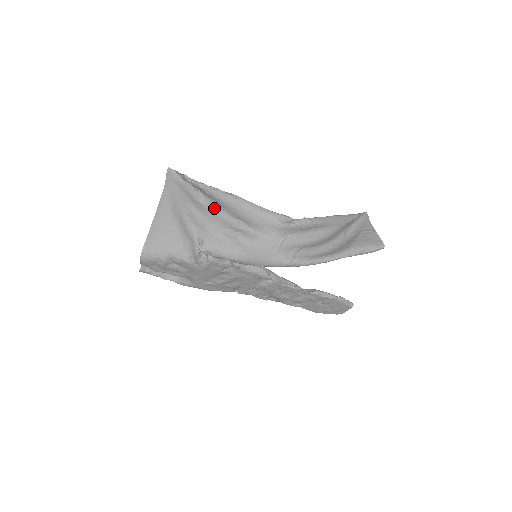
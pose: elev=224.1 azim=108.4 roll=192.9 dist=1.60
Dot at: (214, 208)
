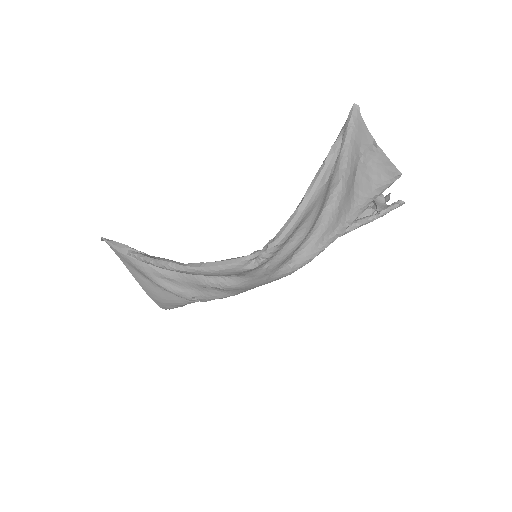
Dot at: occluded
